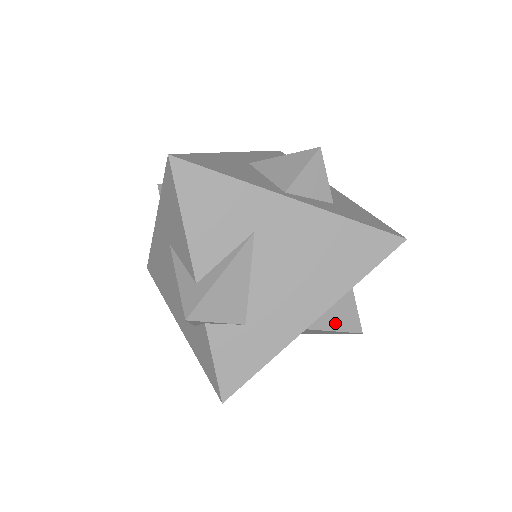
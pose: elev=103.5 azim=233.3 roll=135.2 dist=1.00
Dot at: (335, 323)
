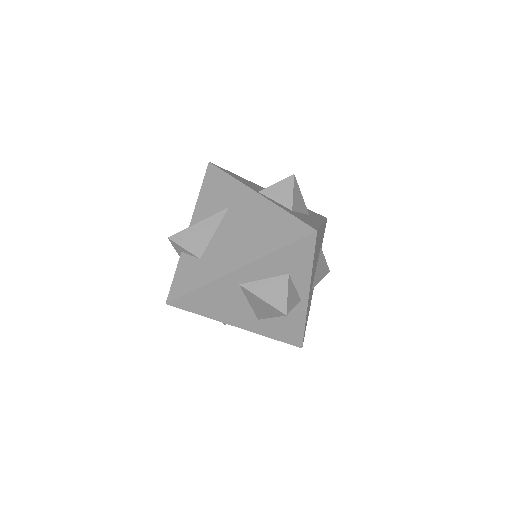
Dot at: (265, 294)
